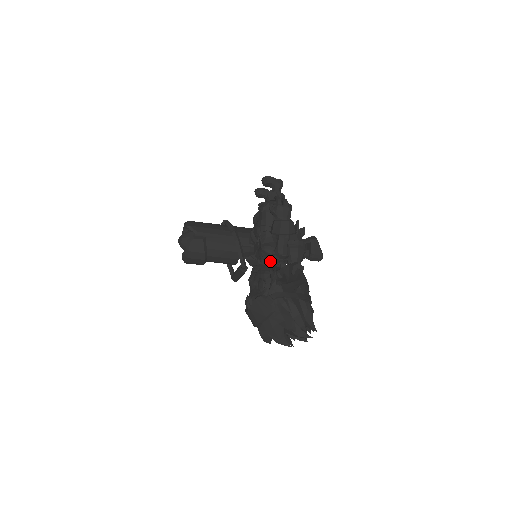
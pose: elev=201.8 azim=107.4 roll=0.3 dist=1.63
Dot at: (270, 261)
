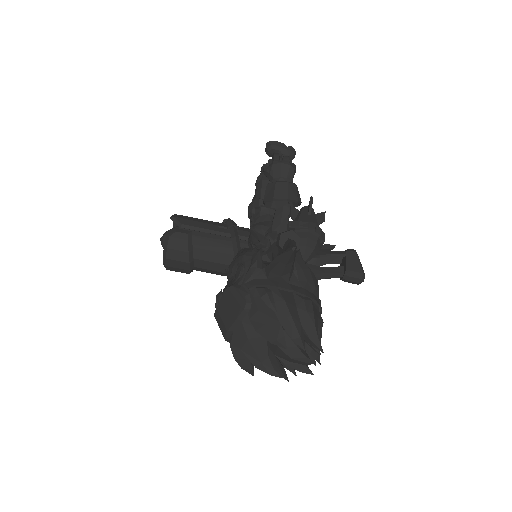
Dot at: (261, 246)
